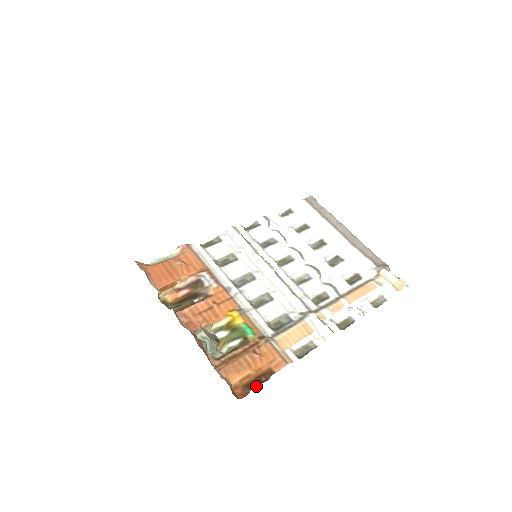
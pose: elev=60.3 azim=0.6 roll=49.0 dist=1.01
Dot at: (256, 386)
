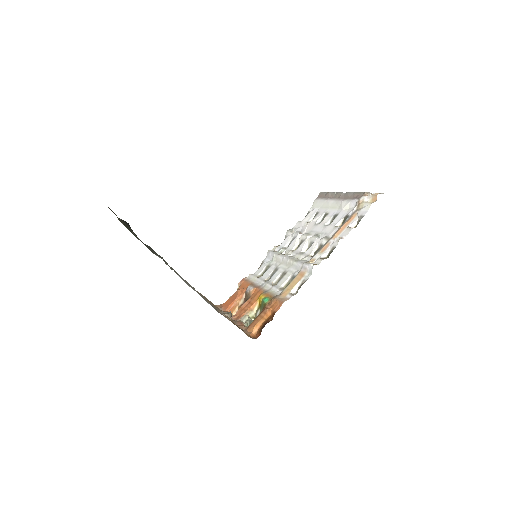
Dot at: occluded
